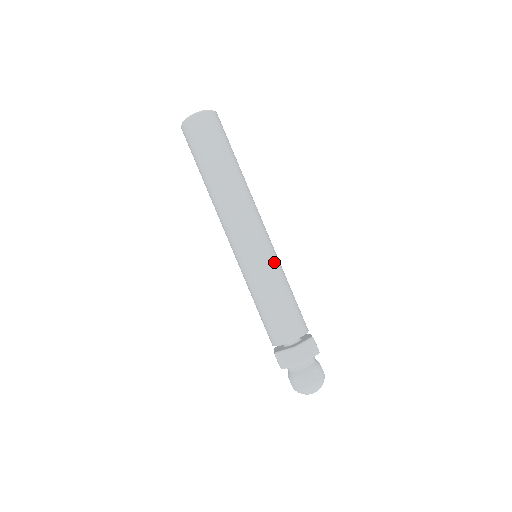
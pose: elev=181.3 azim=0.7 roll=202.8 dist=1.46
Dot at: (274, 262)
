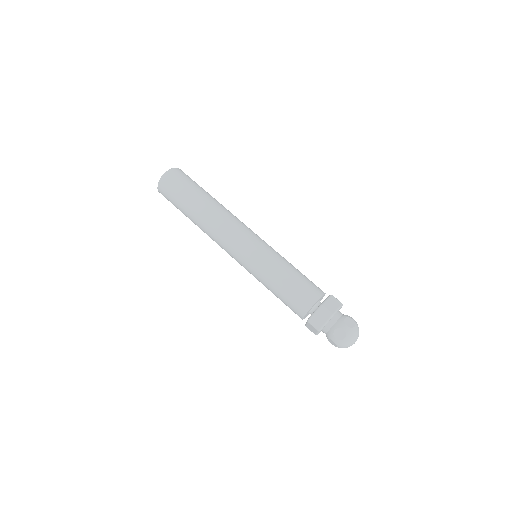
Dot at: (261, 260)
